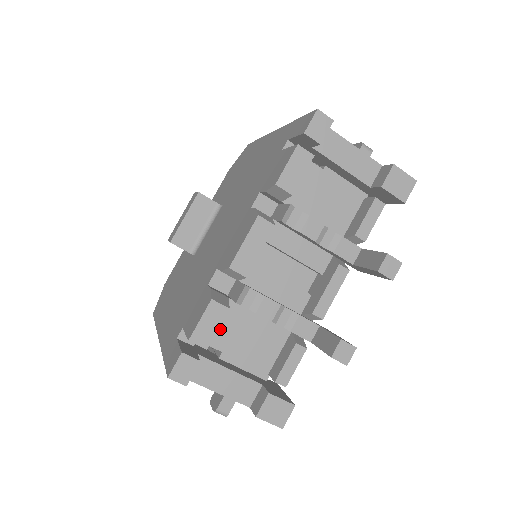
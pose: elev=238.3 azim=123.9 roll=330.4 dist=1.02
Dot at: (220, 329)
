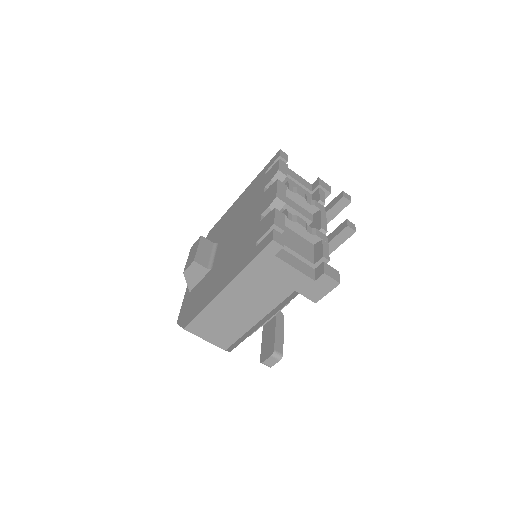
Dot at: occluded
